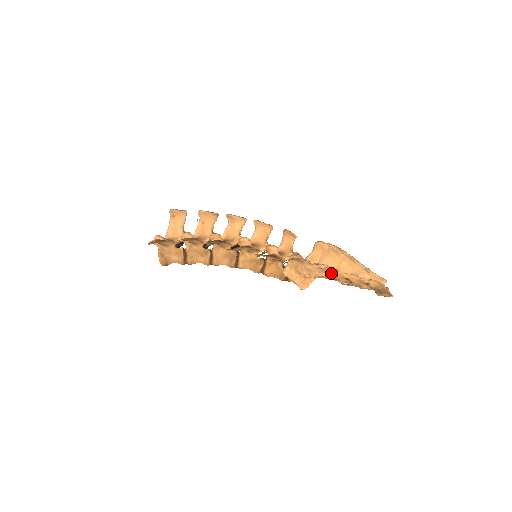
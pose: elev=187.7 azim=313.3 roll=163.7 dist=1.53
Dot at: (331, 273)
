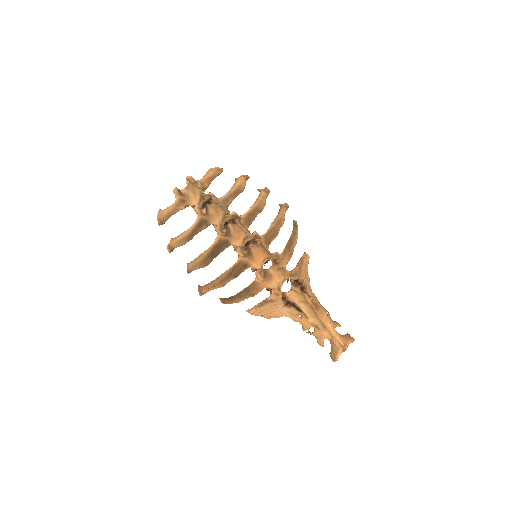
Dot at: (298, 320)
